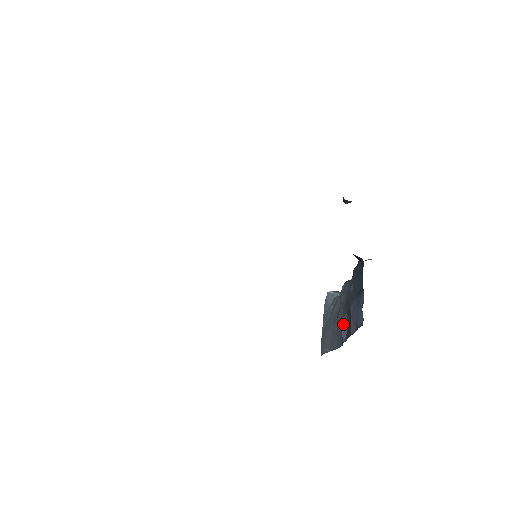
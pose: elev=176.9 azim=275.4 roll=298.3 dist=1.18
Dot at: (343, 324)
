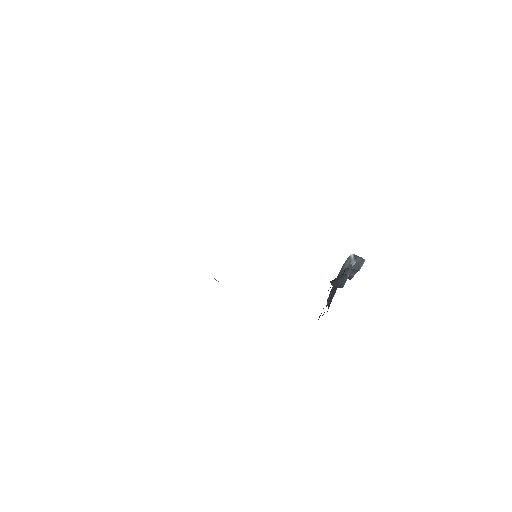
Dot at: (328, 302)
